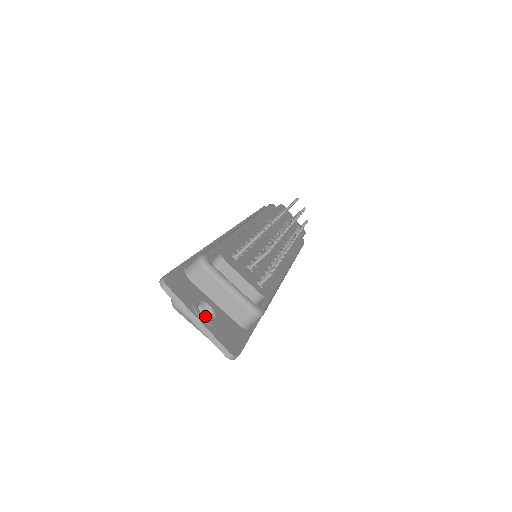
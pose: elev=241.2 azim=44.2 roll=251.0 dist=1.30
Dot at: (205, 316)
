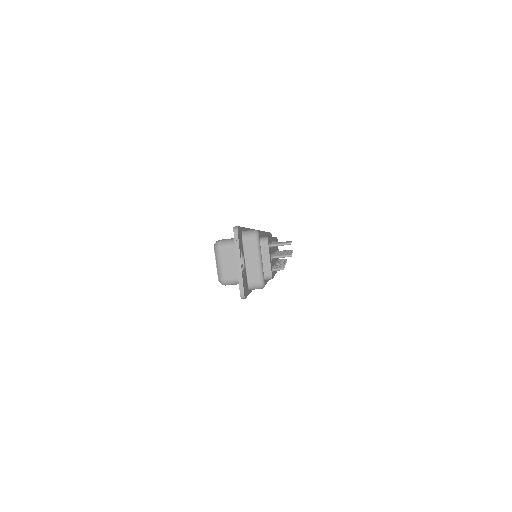
Dot at: (230, 266)
